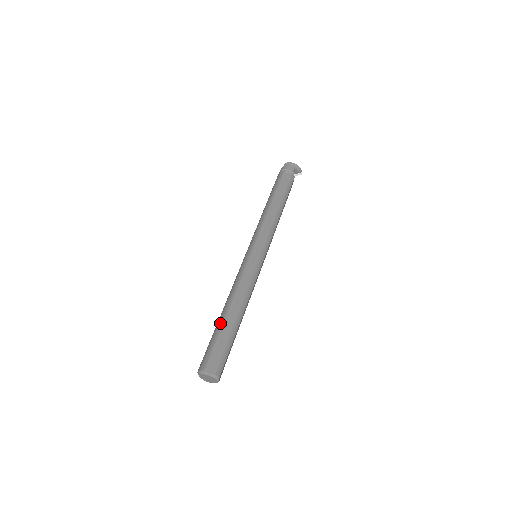
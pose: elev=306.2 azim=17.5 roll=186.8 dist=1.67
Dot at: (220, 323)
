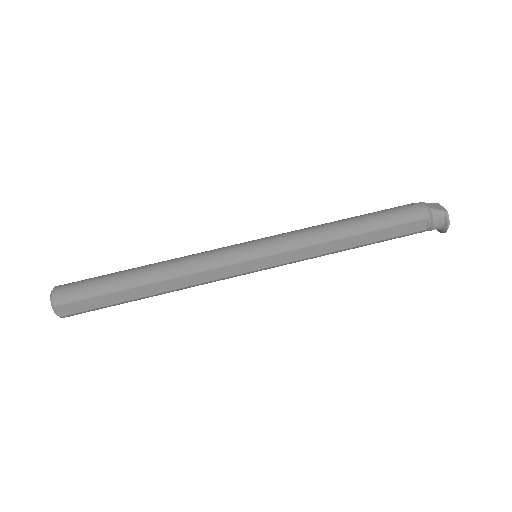
Dot at: (125, 285)
